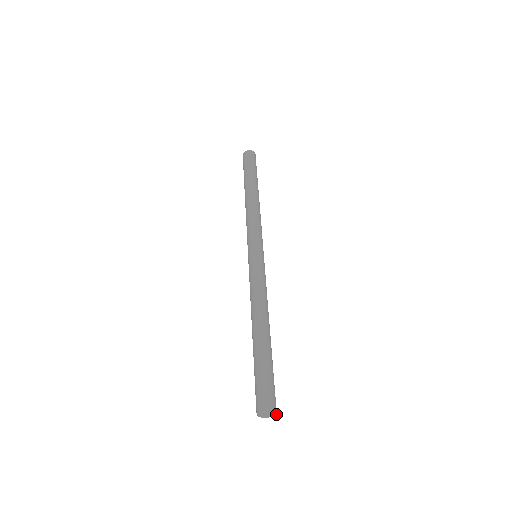
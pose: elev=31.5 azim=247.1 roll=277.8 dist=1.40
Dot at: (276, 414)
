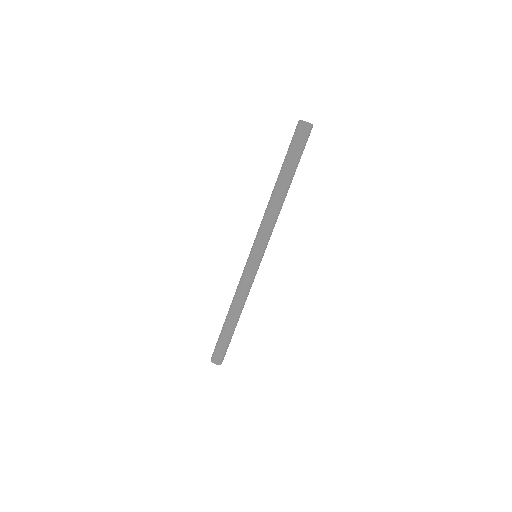
Dot at: occluded
